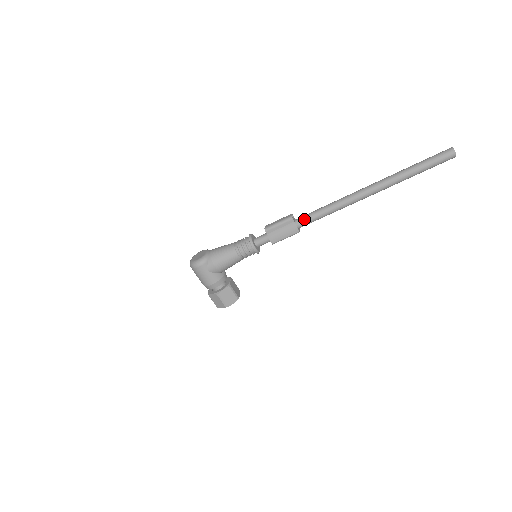
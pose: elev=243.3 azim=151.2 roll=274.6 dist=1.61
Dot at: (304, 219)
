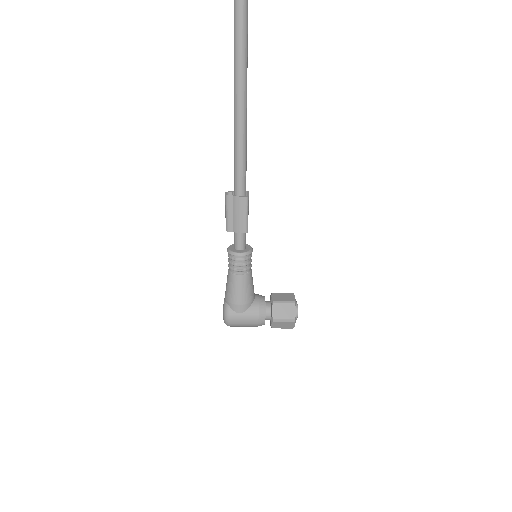
Dot at: (236, 183)
